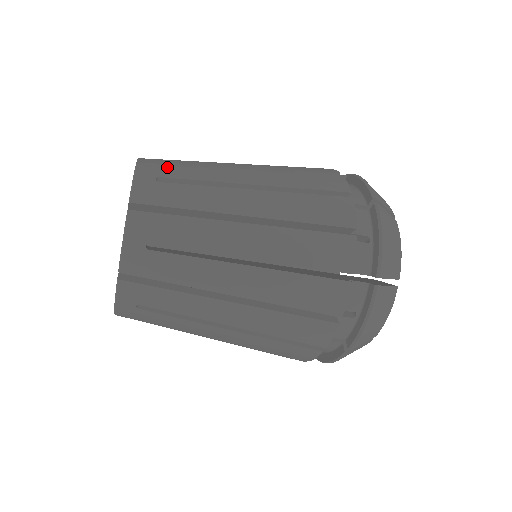
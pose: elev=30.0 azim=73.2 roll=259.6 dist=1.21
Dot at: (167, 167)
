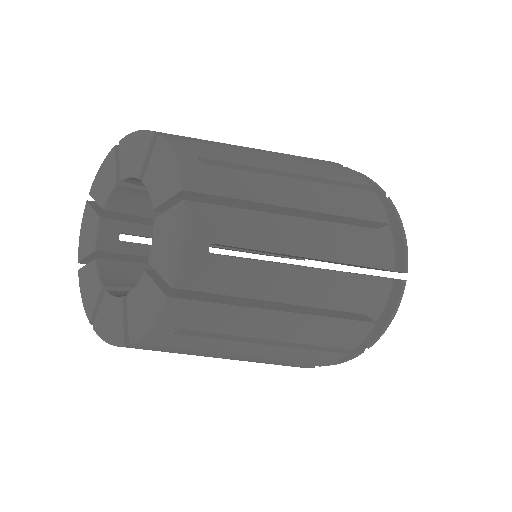
Dot at: (199, 145)
